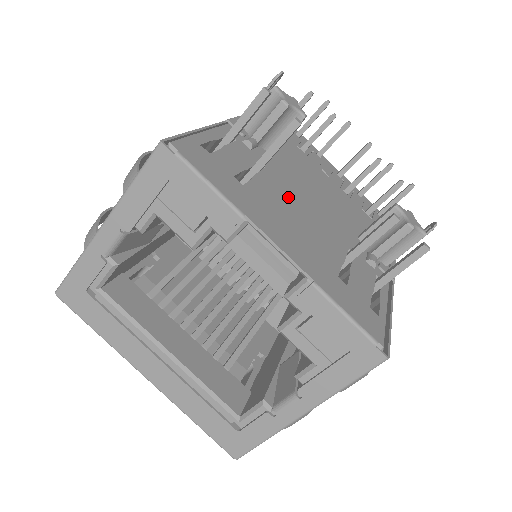
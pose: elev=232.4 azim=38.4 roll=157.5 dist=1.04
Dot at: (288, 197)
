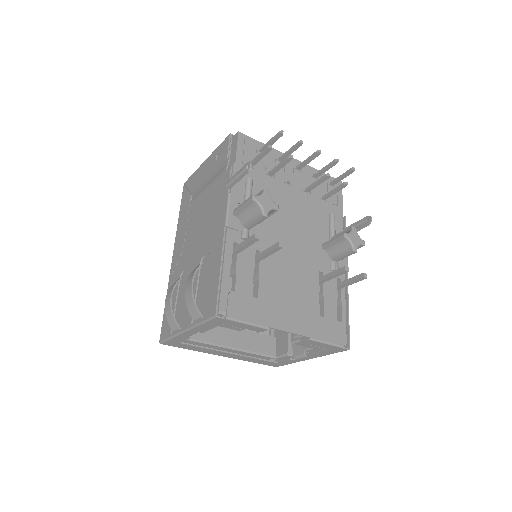
Dot at: (279, 266)
